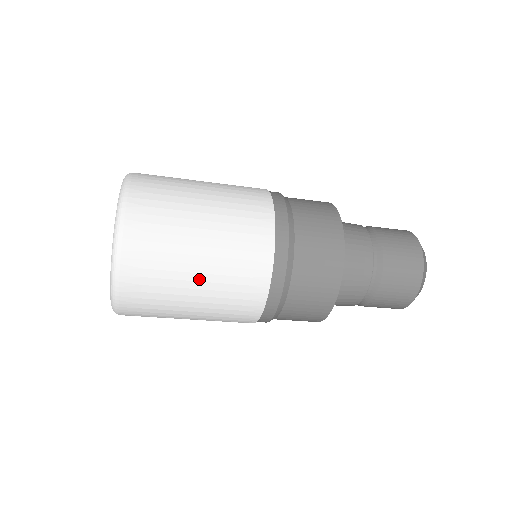
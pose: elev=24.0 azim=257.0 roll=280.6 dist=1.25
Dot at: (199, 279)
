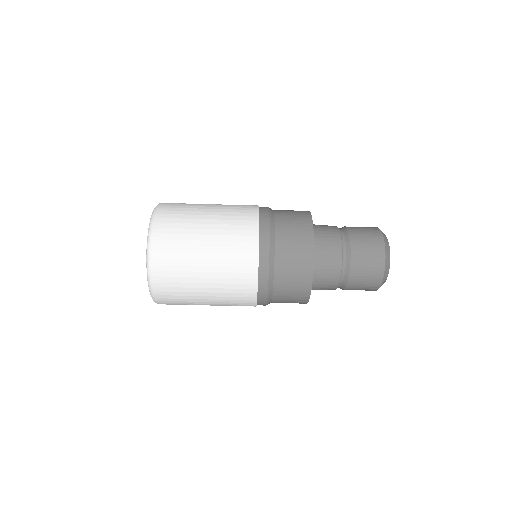
Dot at: (209, 218)
